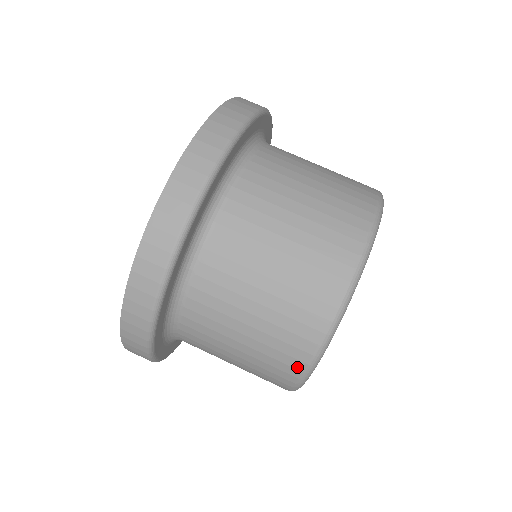
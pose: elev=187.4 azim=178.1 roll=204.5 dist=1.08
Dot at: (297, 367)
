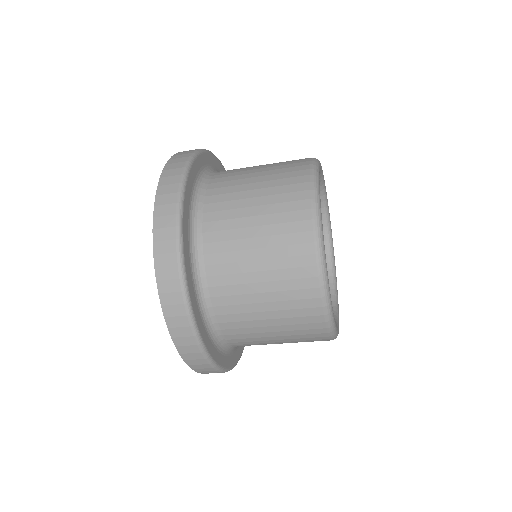
Dot at: (306, 229)
